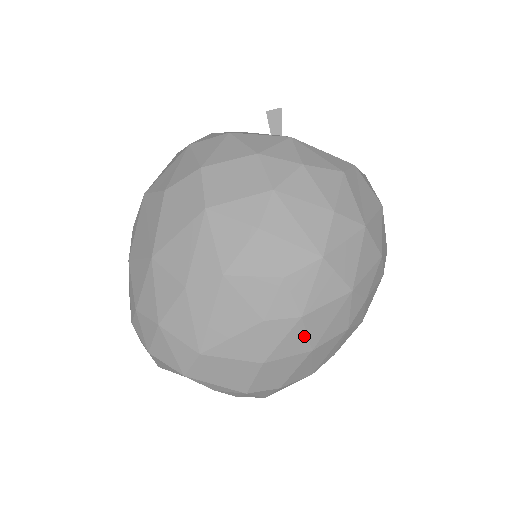
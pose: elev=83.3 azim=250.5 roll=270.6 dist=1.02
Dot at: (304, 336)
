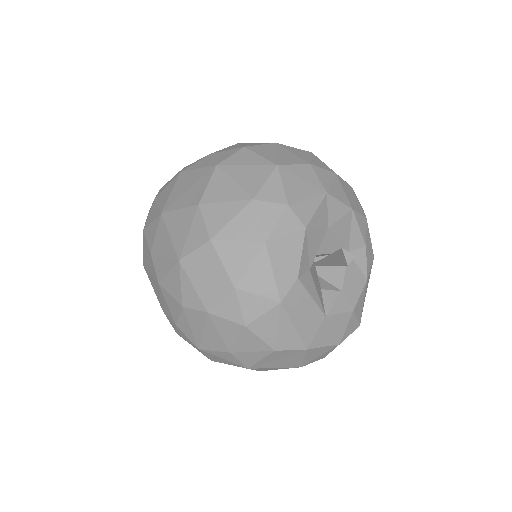
Dot at: occluded
